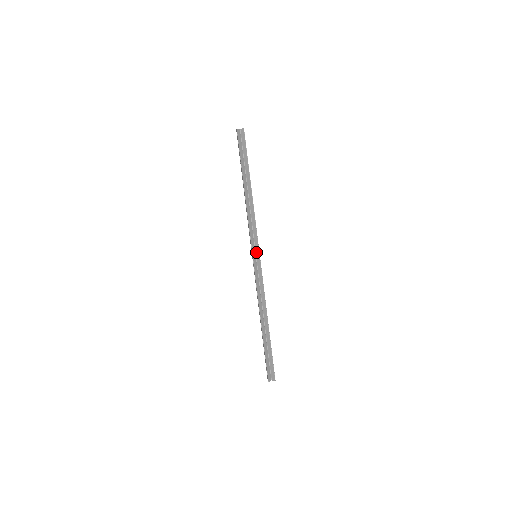
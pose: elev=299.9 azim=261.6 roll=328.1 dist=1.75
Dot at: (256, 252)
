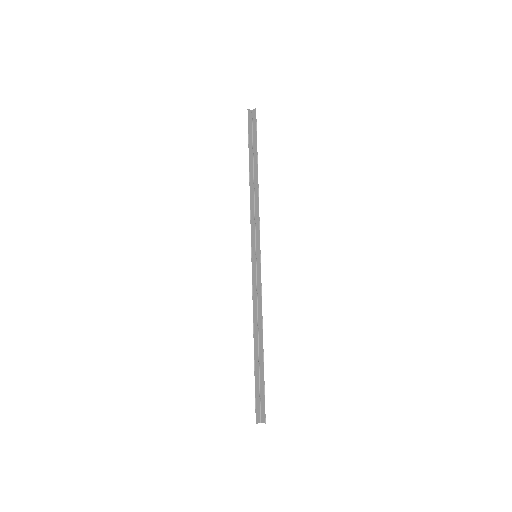
Dot at: (256, 251)
